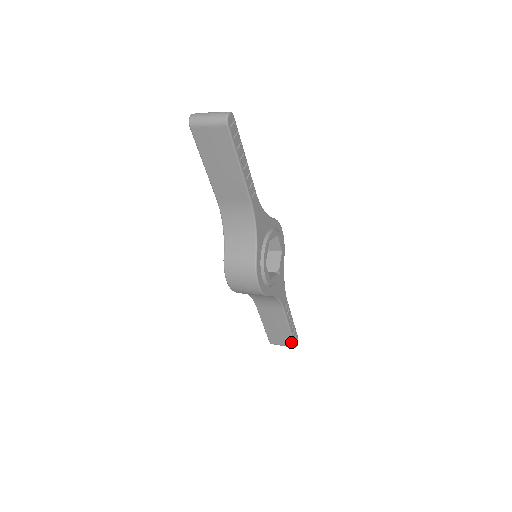
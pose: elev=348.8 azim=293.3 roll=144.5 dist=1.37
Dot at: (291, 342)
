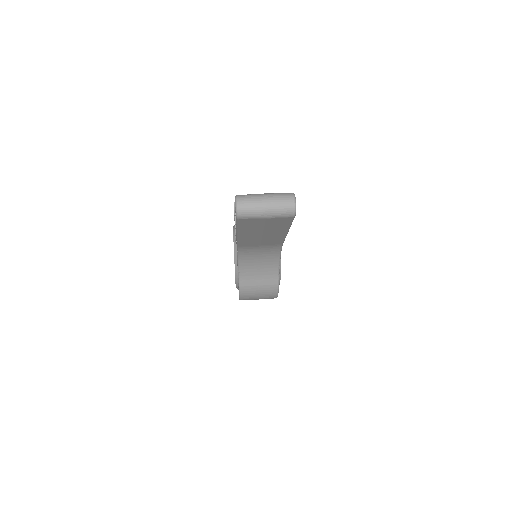
Dot at: occluded
